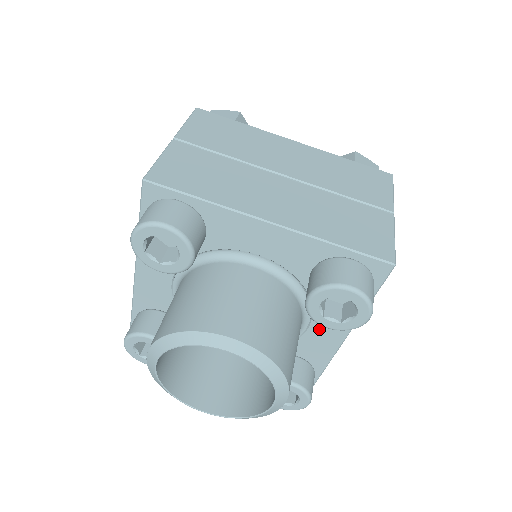
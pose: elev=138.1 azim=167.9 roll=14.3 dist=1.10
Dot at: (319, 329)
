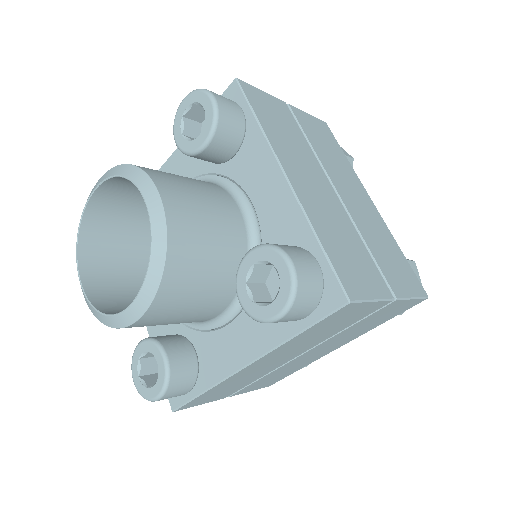
Dot at: (236, 333)
